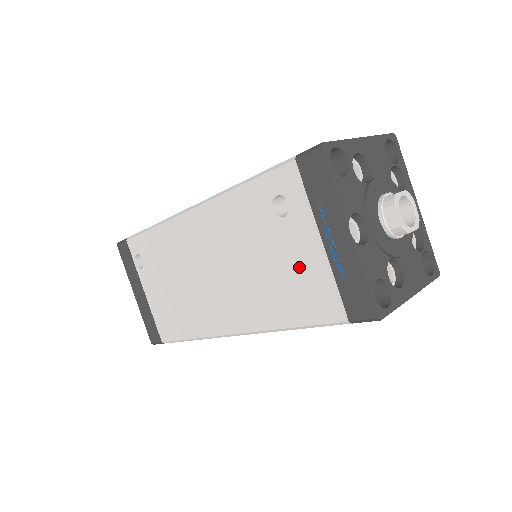
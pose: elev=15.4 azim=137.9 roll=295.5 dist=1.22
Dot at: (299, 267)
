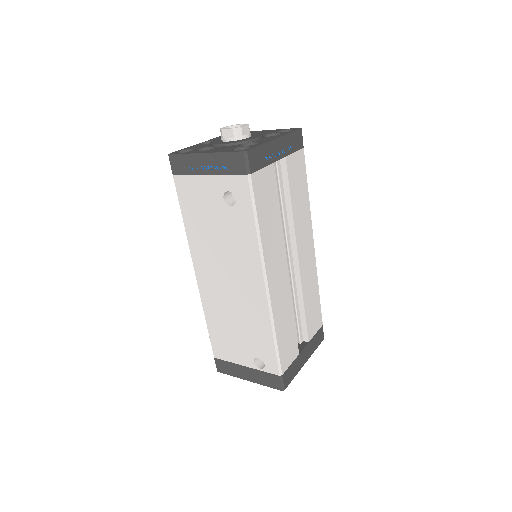
Dot at: occluded
